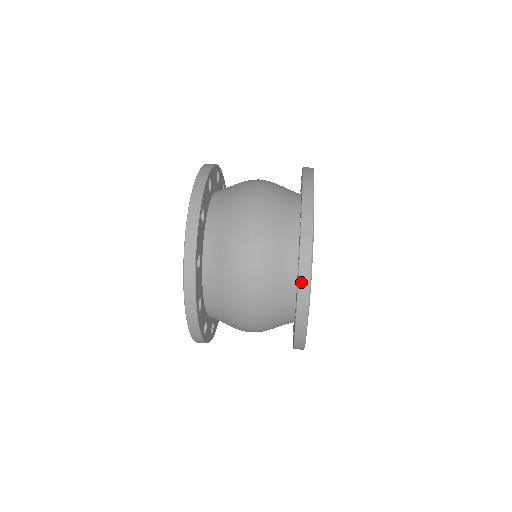
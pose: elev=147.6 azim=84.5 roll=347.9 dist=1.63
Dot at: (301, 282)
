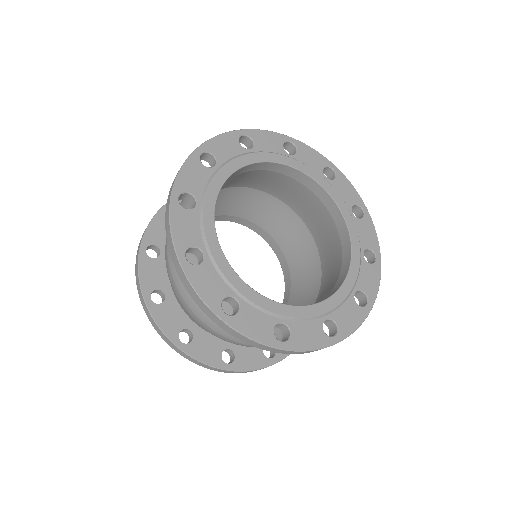
Dot at: occluded
